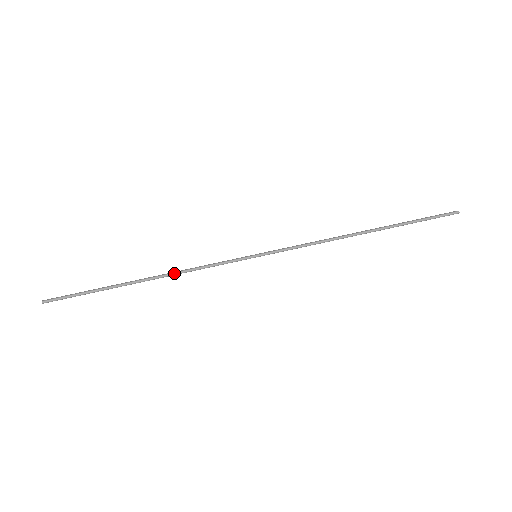
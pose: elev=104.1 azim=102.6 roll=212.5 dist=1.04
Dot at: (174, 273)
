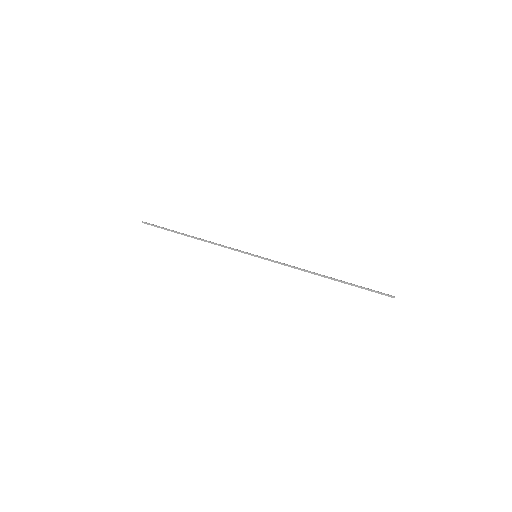
Dot at: (210, 241)
